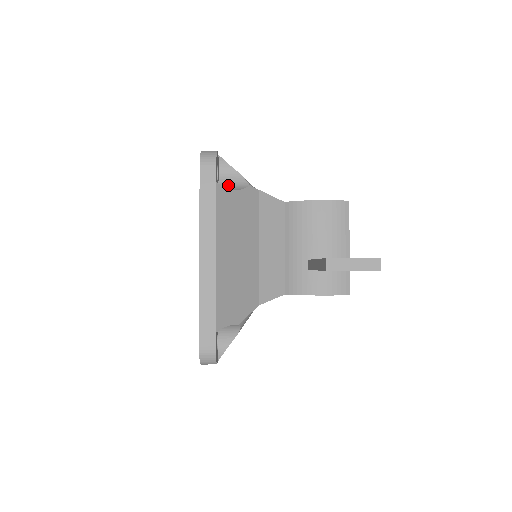
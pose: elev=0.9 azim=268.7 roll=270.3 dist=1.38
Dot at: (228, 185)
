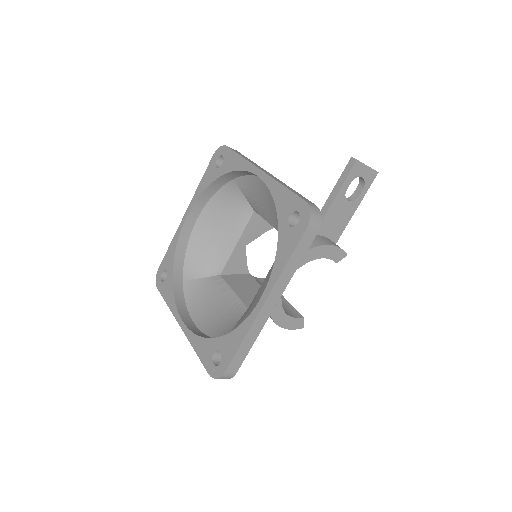
Dot at: occluded
